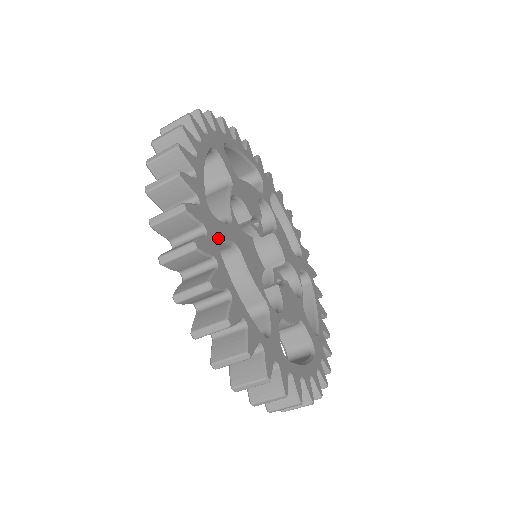
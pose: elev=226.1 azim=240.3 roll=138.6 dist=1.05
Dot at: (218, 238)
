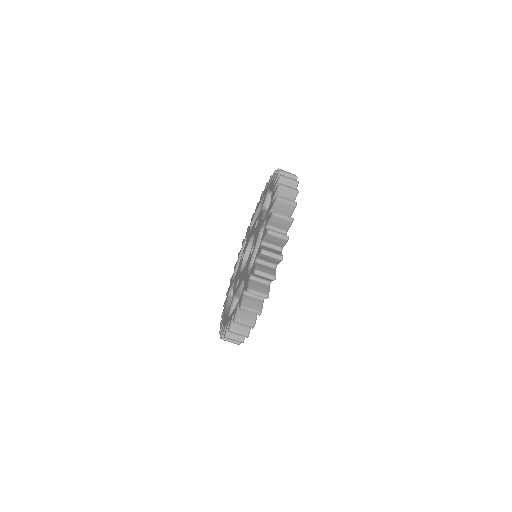
Dot at: occluded
